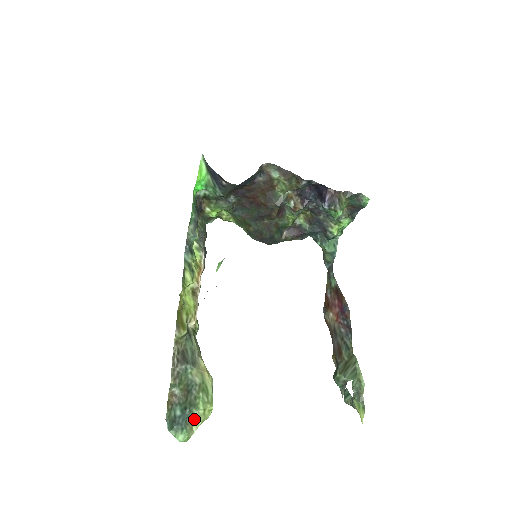
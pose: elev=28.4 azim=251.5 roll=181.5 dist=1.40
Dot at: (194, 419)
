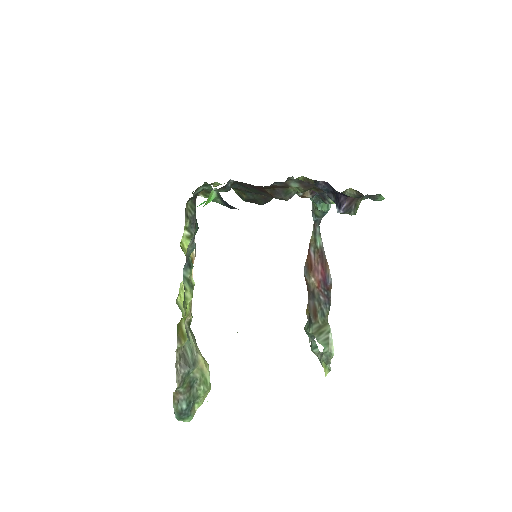
Dot at: (196, 404)
